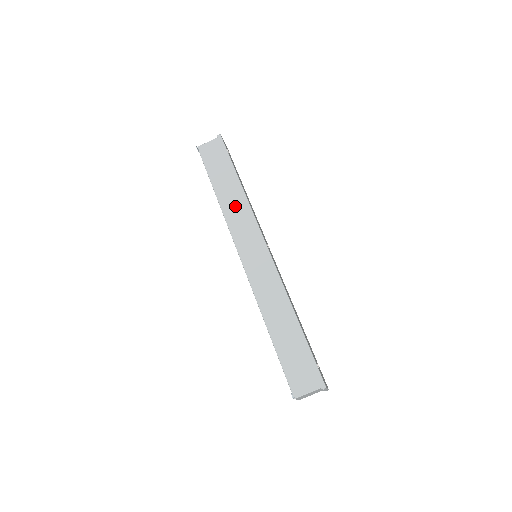
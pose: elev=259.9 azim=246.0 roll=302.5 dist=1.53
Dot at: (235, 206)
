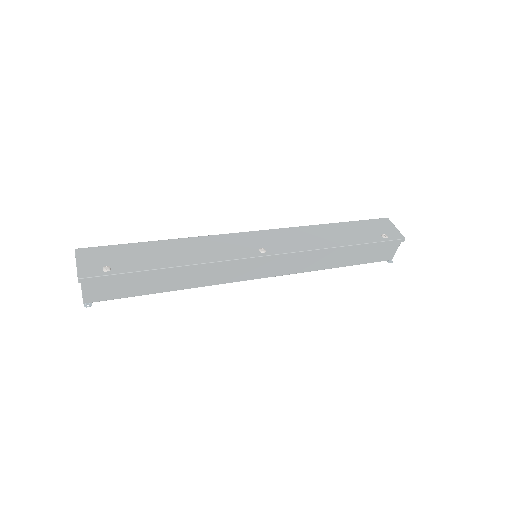
Dot at: (200, 276)
